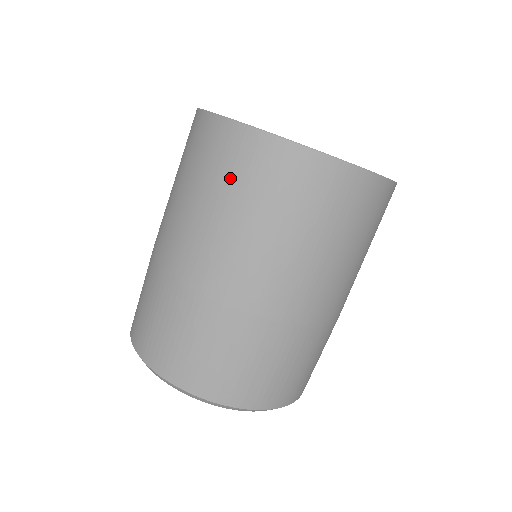
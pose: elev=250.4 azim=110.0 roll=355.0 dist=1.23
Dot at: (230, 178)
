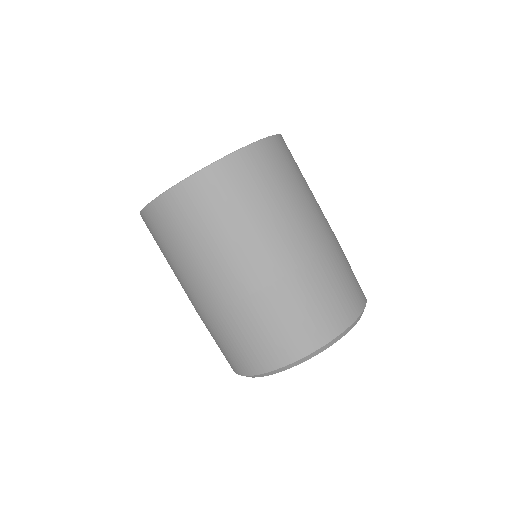
Dot at: (186, 226)
